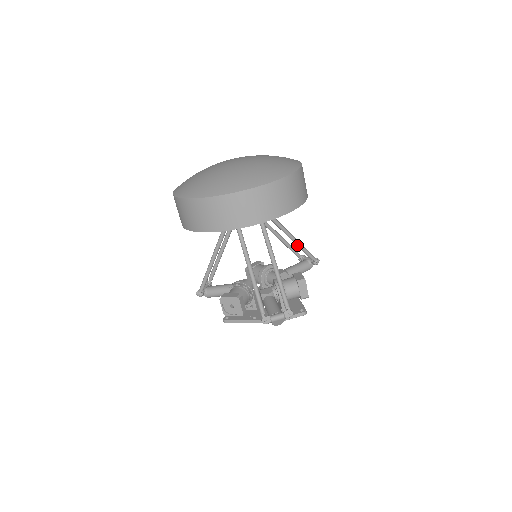
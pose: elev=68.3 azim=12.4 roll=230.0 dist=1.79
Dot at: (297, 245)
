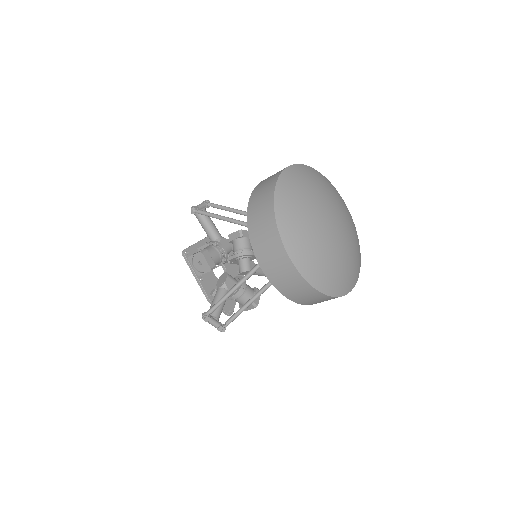
Dot at: occluded
